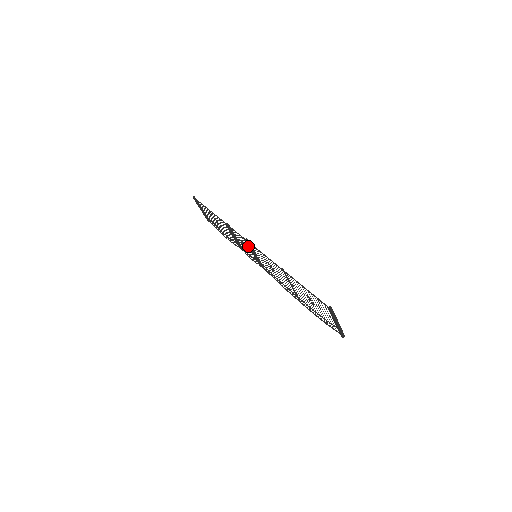
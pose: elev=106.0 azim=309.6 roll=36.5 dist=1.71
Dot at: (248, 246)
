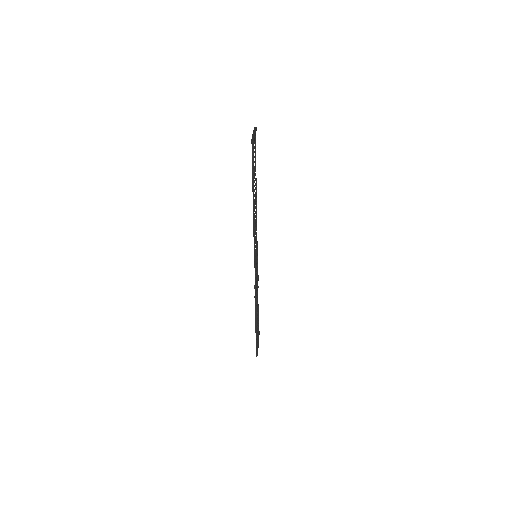
Dot at: occluded
